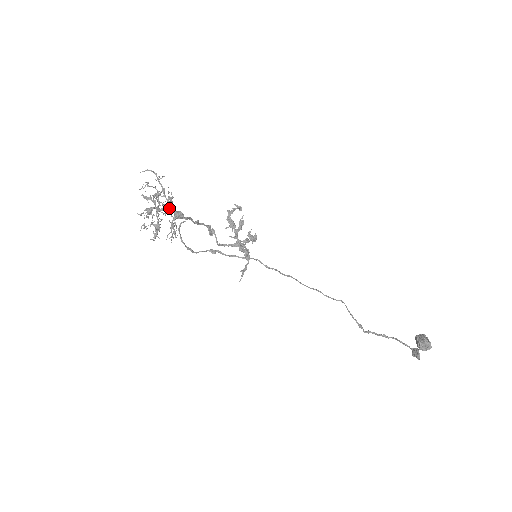
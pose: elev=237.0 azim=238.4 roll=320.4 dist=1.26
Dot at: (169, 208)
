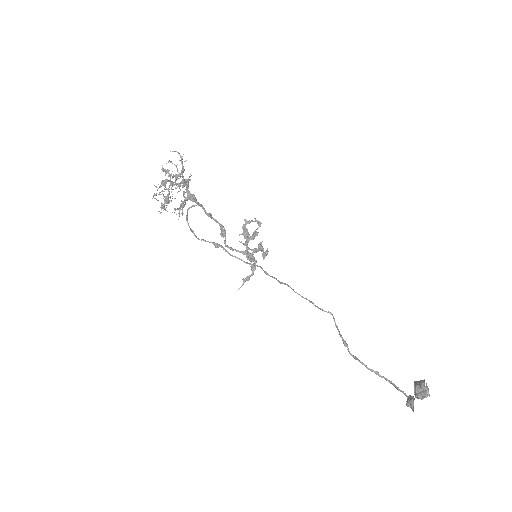
Dot at: occluded
